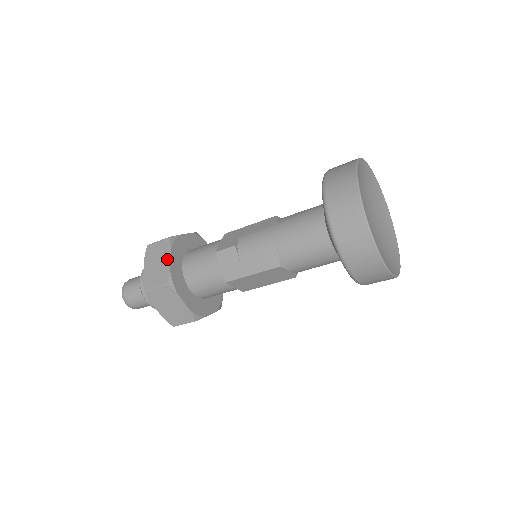
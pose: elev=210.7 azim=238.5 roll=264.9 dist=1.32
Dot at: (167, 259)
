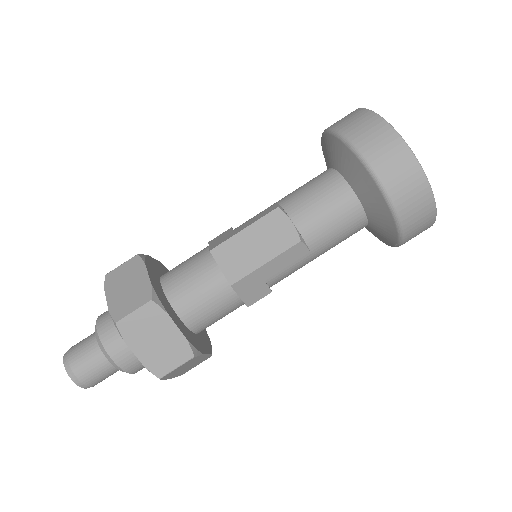
Dot at: occluded
